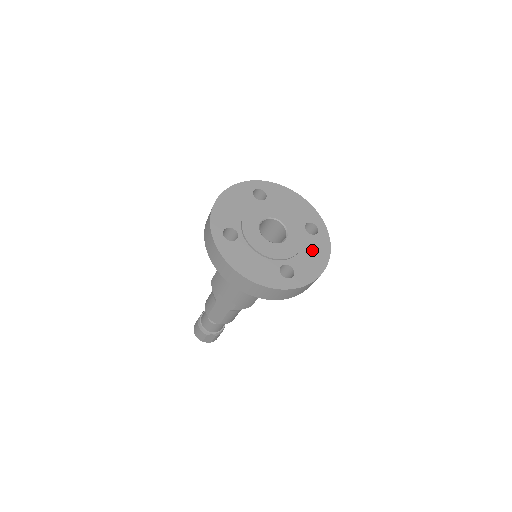
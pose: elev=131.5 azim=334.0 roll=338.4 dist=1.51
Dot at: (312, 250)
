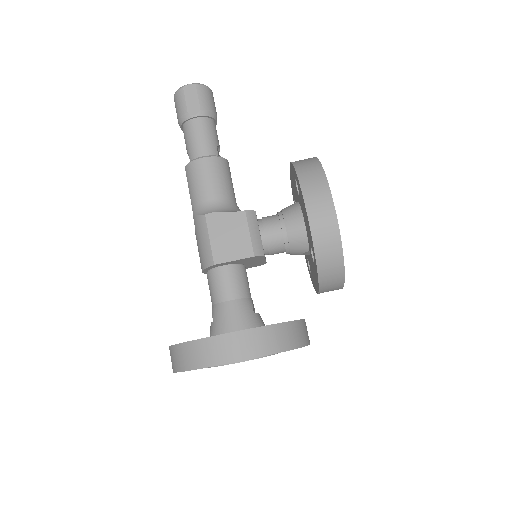
Dot at: occluded
